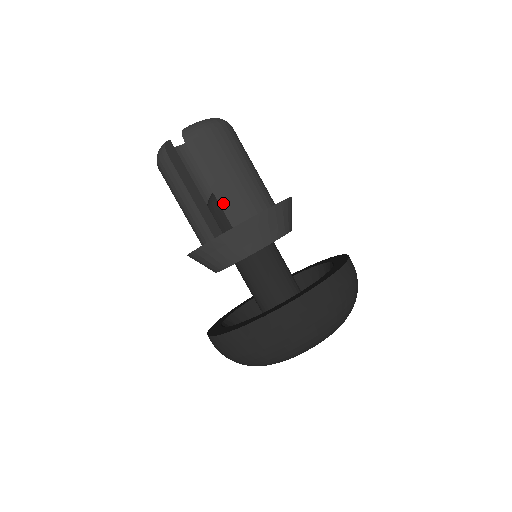
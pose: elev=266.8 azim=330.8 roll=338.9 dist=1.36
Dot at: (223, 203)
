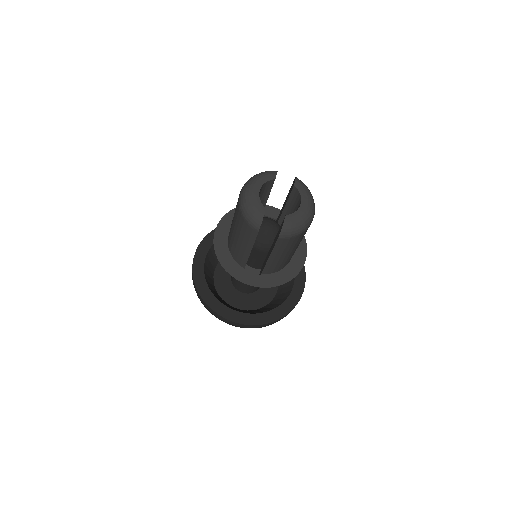
Dot at: (268, 265)
